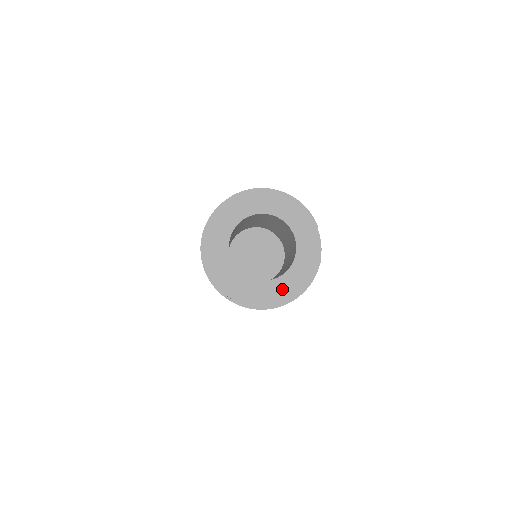
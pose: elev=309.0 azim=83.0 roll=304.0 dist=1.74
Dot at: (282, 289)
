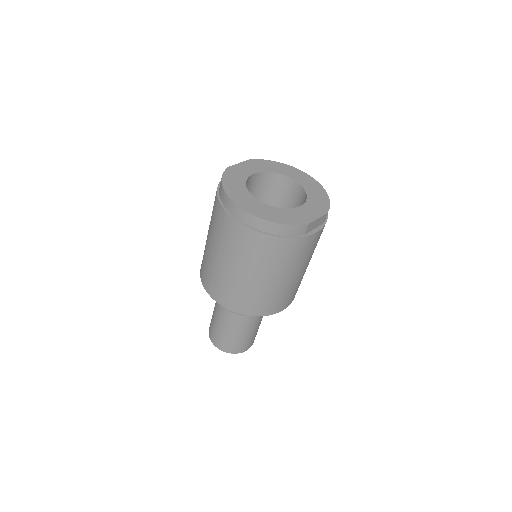
Dot at: (261, 209)
